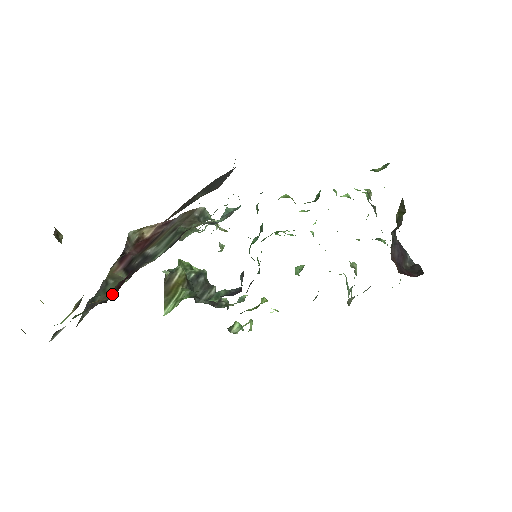
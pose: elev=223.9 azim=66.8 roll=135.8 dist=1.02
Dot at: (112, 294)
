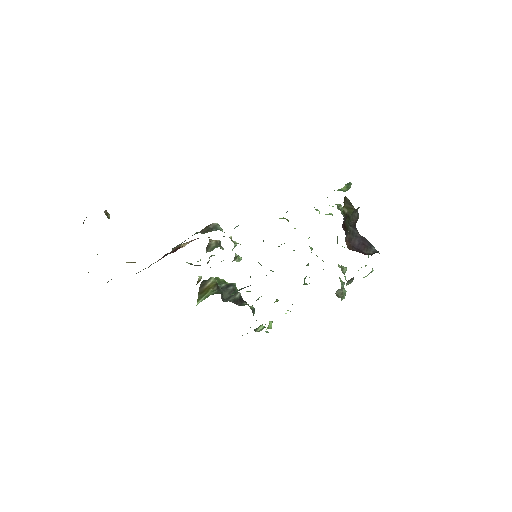
Dot at: occluded
